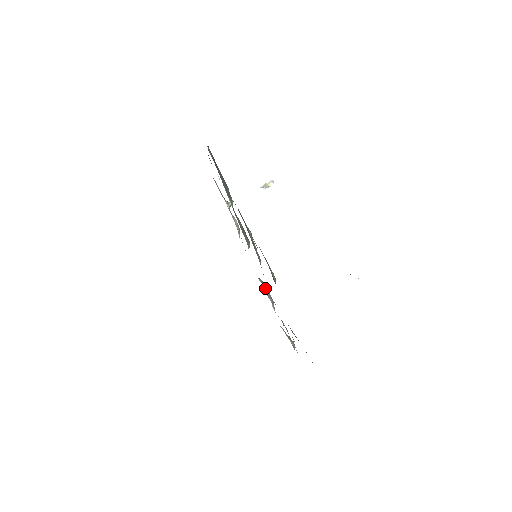
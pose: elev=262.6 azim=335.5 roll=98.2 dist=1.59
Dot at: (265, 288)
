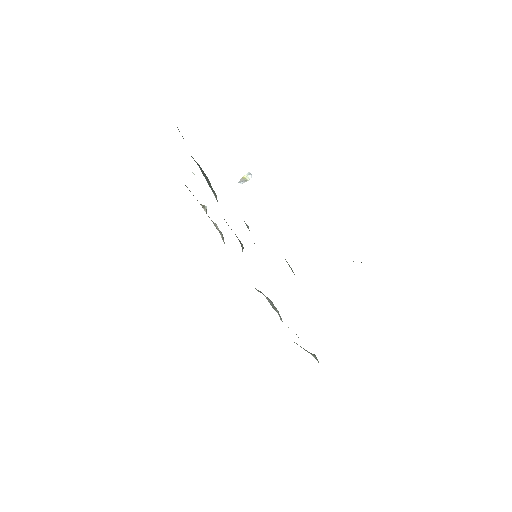
Dot at: (267, 299)
